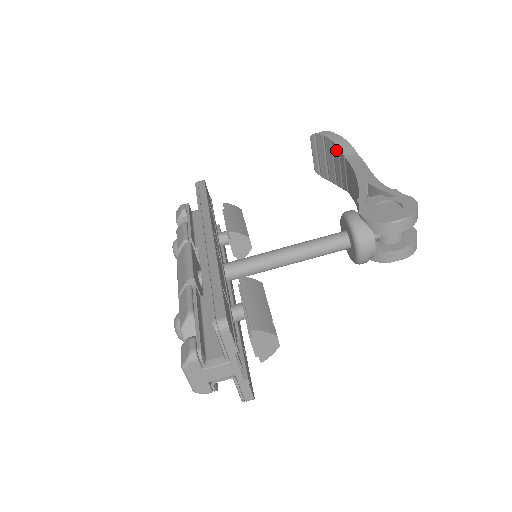
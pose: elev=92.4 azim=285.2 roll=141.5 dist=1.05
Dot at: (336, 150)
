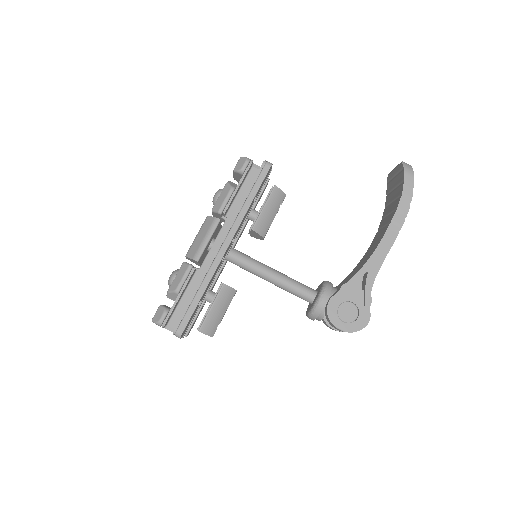
Dot at: (396, 205)
